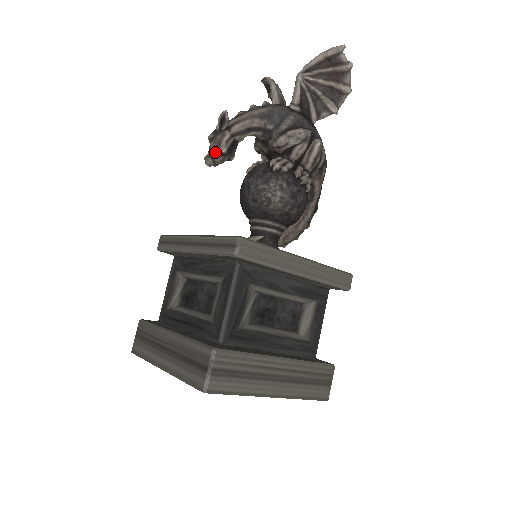
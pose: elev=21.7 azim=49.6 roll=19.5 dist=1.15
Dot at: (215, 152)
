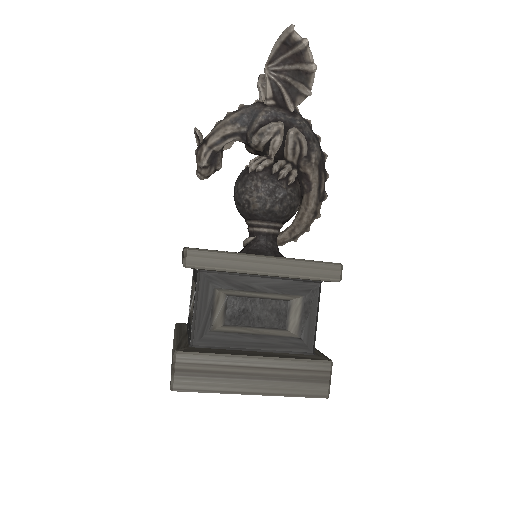
Dot at: (199, 167)
